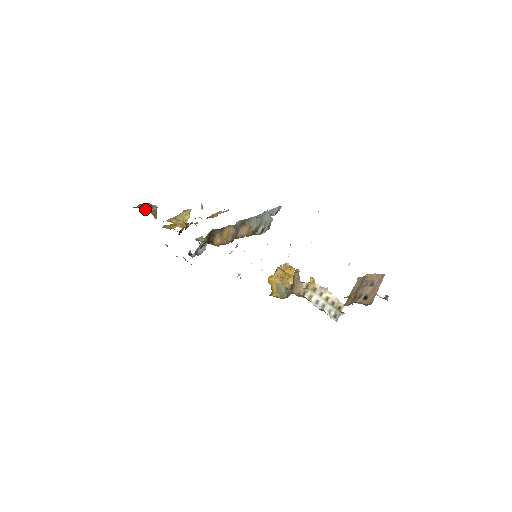
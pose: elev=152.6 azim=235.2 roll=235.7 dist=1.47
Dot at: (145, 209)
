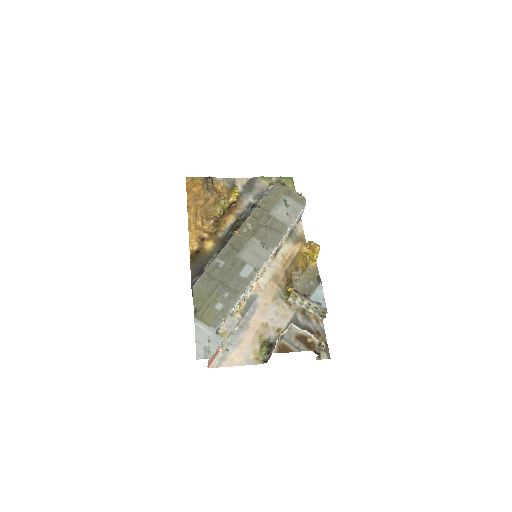
Dot at: (207, 186)
